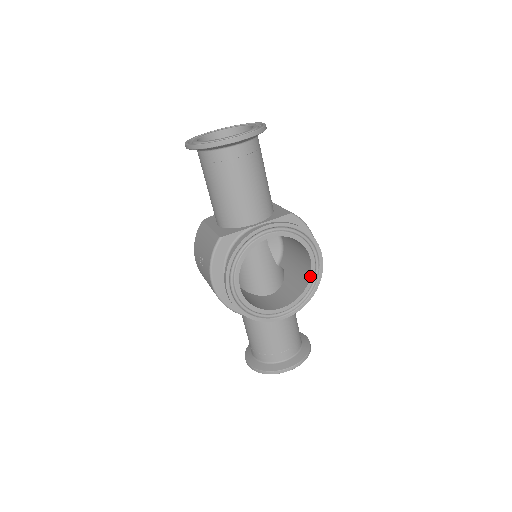
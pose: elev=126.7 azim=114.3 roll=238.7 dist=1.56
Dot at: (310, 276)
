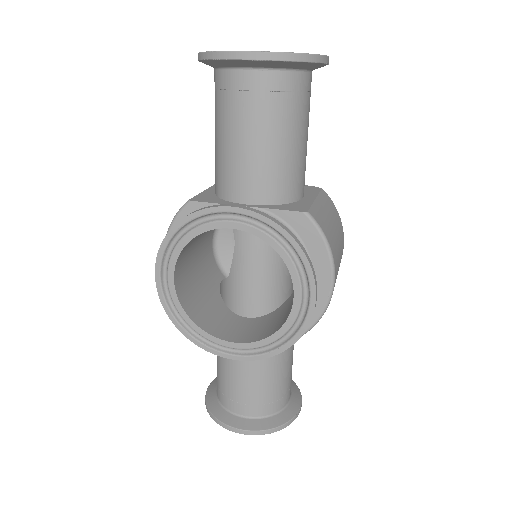
Dot at: (286, 319)
